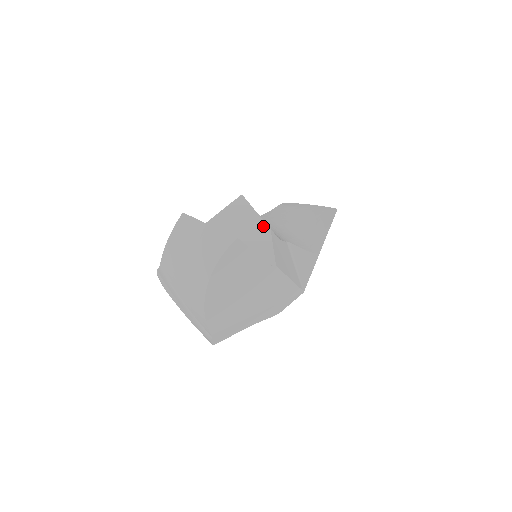
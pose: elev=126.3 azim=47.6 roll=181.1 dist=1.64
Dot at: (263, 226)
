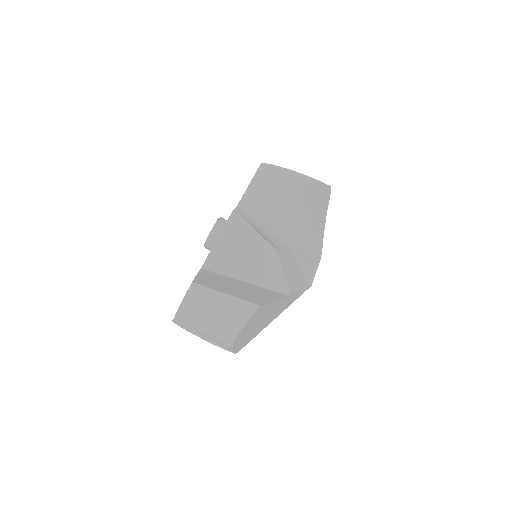
Dot at: (267, 248)
